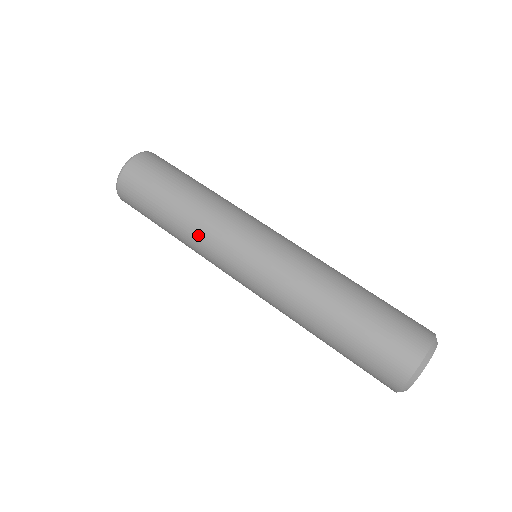
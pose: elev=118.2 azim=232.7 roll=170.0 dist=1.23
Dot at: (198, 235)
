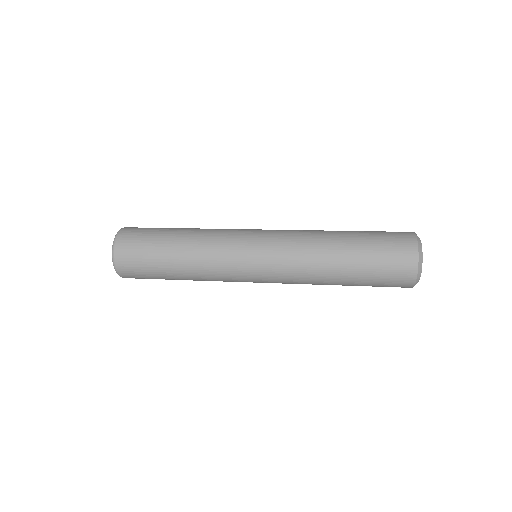
Dot at: (206, 268)
